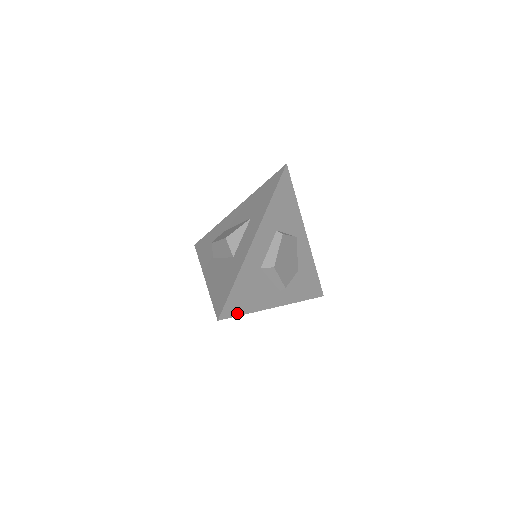
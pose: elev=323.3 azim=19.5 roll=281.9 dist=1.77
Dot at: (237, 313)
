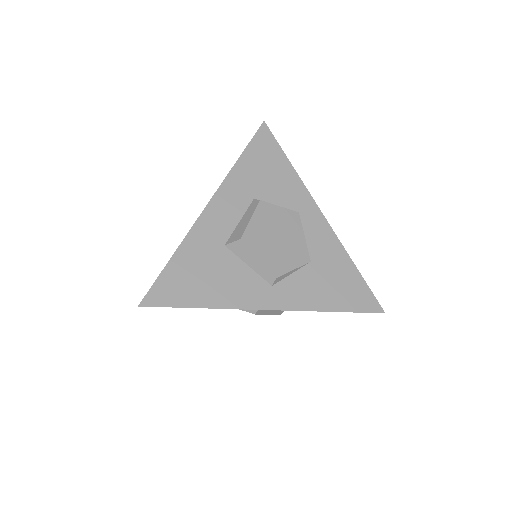
Dot at: (179, 303)
